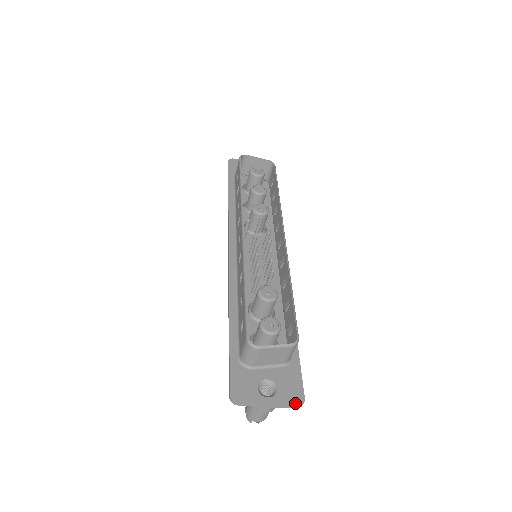
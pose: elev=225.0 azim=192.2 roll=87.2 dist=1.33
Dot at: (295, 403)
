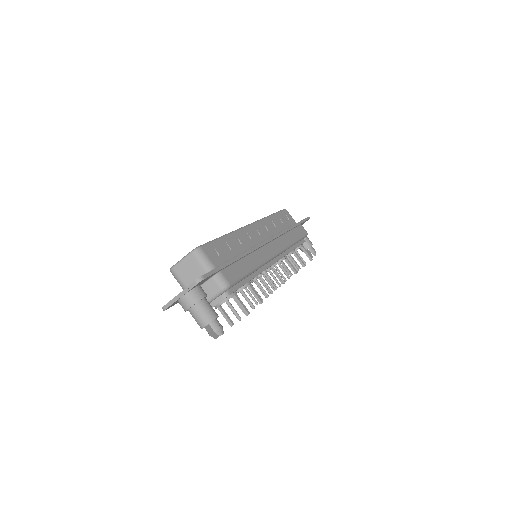
Dot at: (194, 282)
